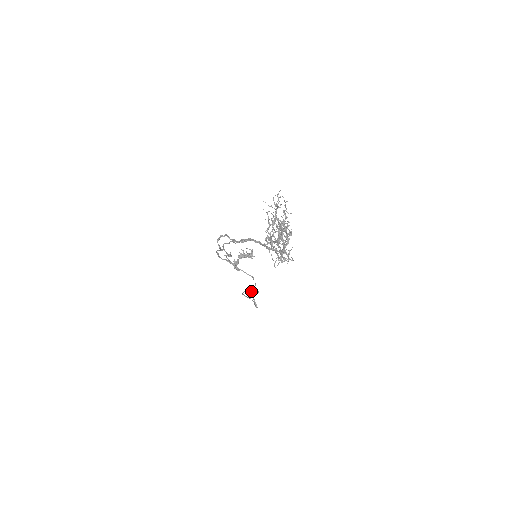
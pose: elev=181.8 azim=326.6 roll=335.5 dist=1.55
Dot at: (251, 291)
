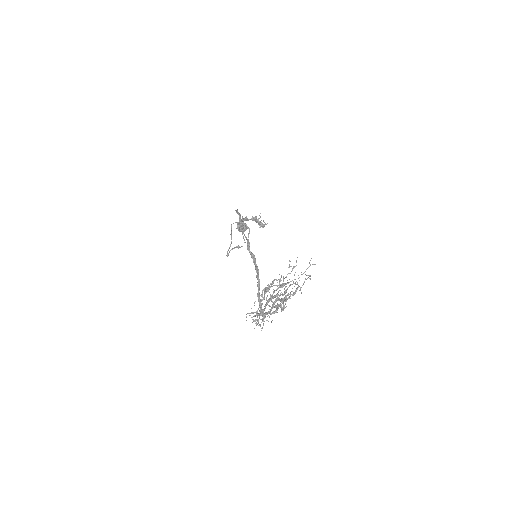
Dot at: occluded
